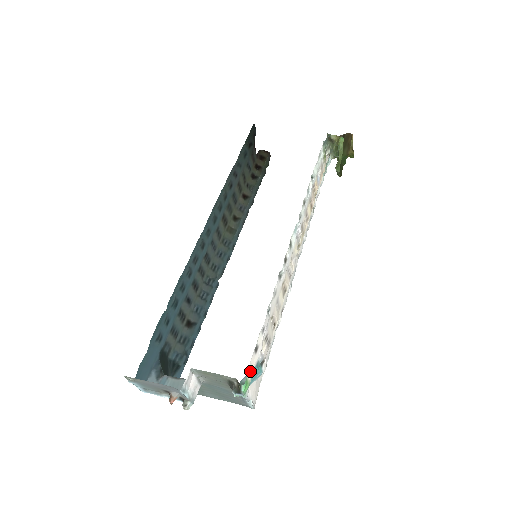
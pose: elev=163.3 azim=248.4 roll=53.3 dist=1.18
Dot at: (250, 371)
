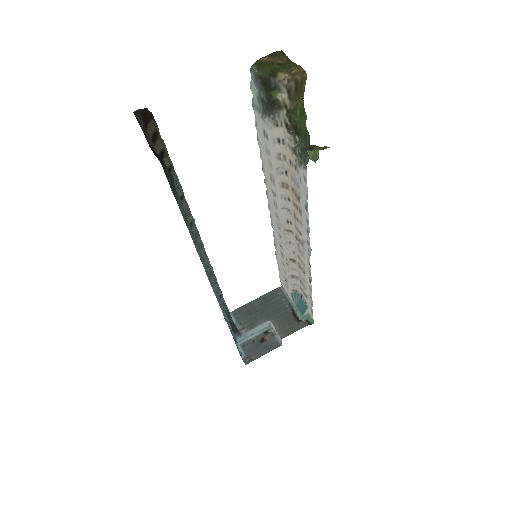
Dot at: (312, 317)
